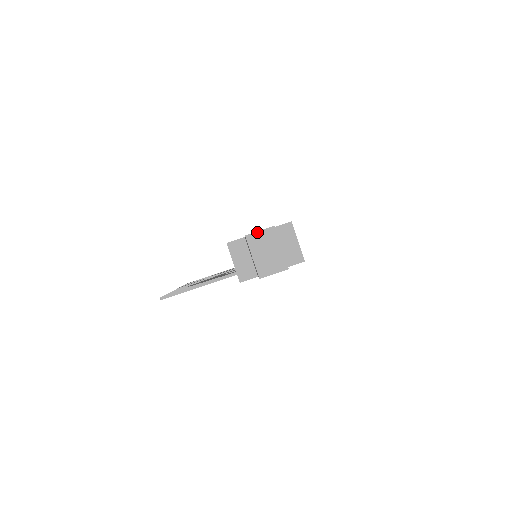
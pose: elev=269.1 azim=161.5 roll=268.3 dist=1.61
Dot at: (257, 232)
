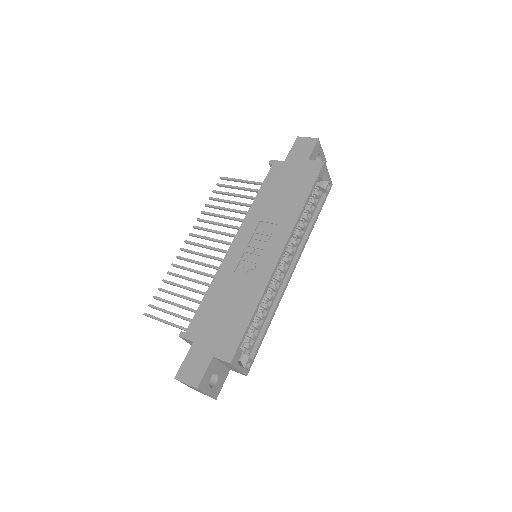
Dot at: (184, 383)
